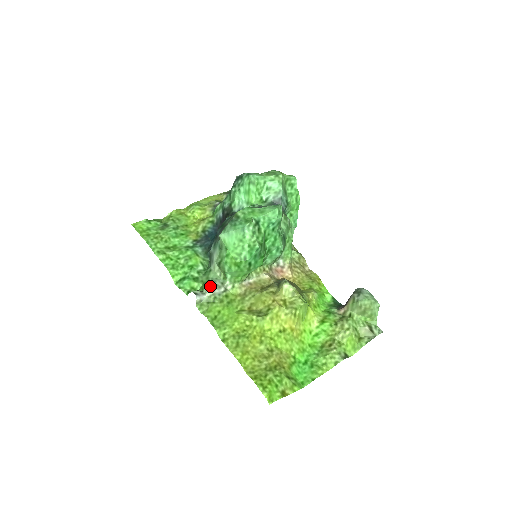
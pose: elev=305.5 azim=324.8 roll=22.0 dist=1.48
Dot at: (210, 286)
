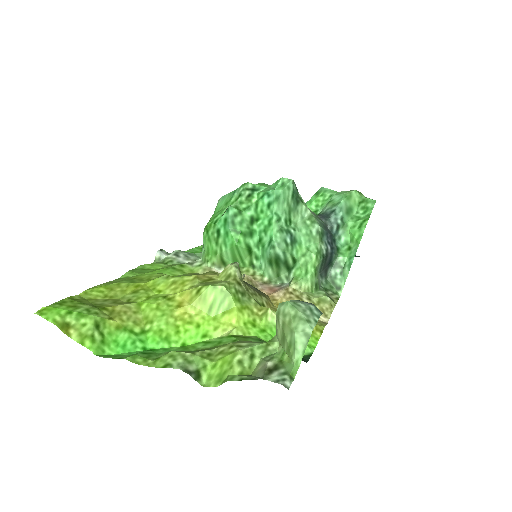
Dot at: (180, 252)
